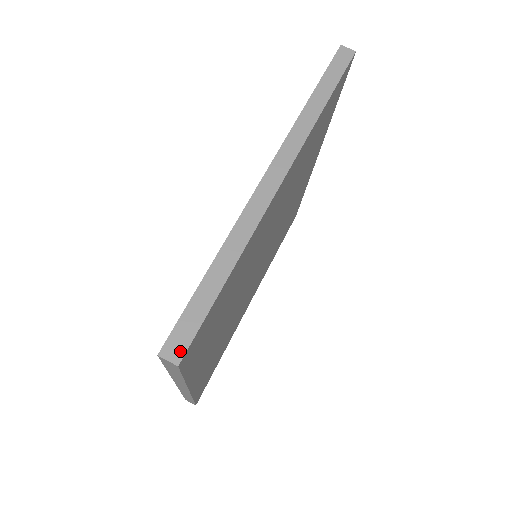
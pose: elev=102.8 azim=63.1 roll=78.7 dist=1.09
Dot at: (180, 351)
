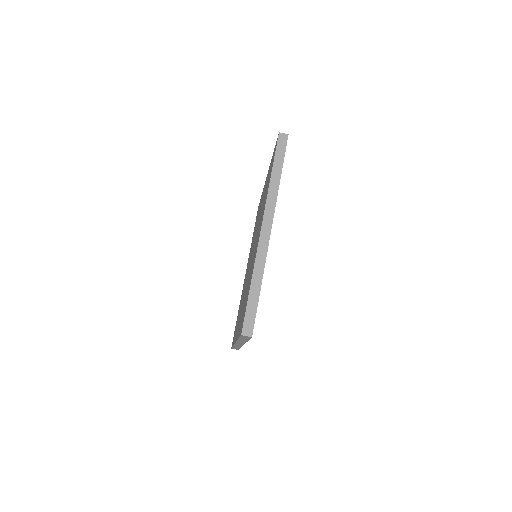
Dot at: (250, 330)
